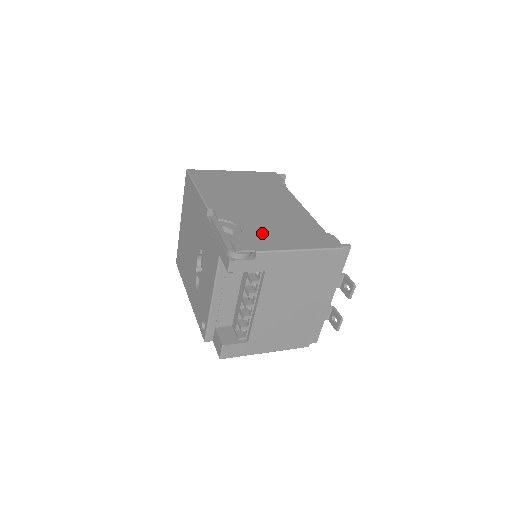
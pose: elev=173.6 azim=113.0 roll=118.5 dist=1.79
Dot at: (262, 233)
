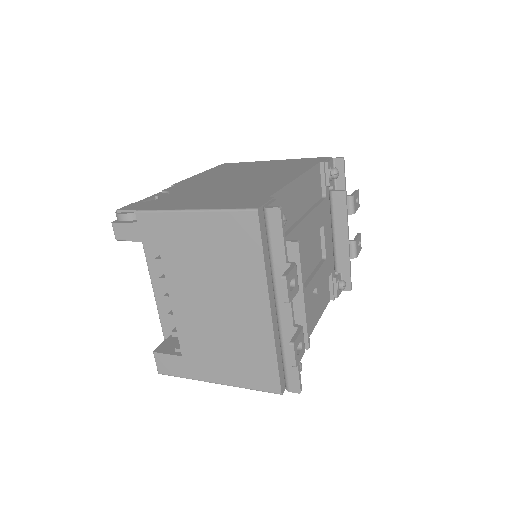
Dot at: (180, 198)
